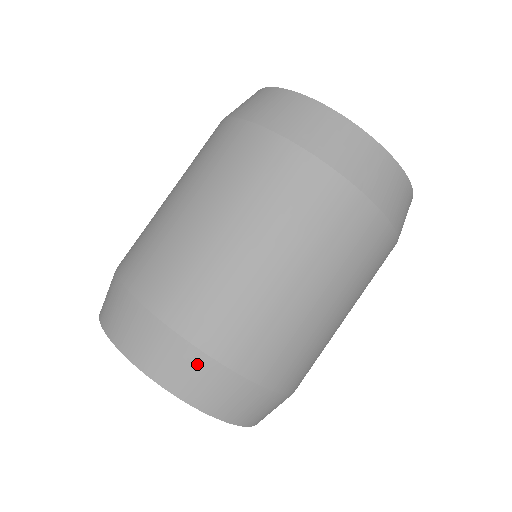
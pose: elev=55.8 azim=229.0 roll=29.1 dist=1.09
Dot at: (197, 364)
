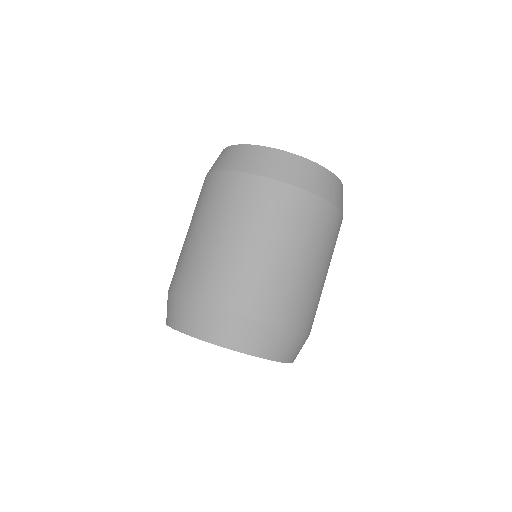
Dot at: (226, 320)
